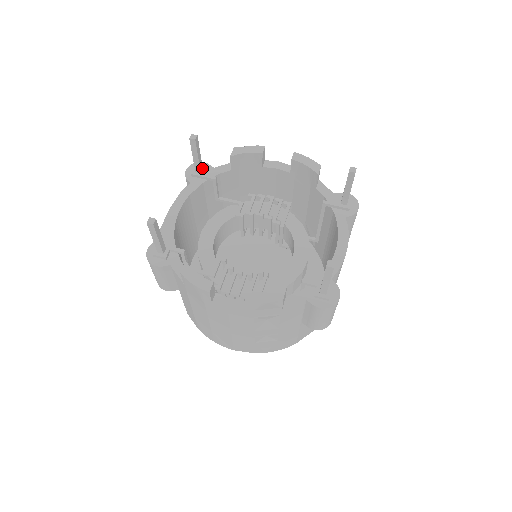
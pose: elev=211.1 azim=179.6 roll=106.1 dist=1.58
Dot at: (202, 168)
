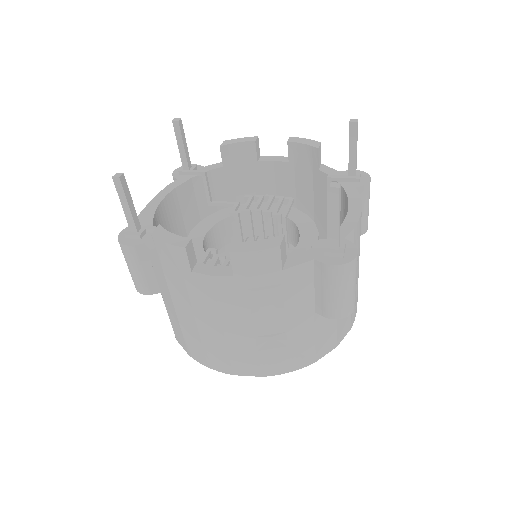
Dot at: (190, 165)
